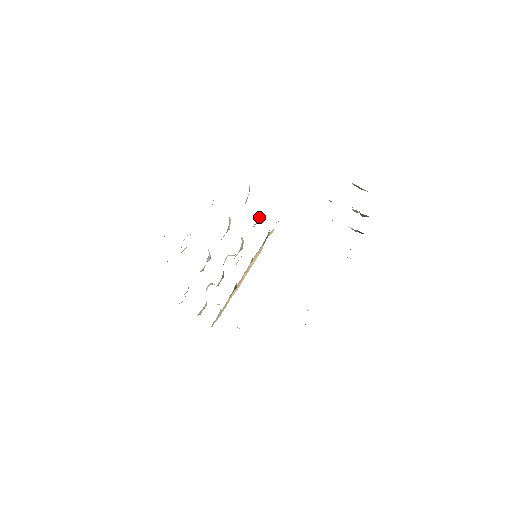
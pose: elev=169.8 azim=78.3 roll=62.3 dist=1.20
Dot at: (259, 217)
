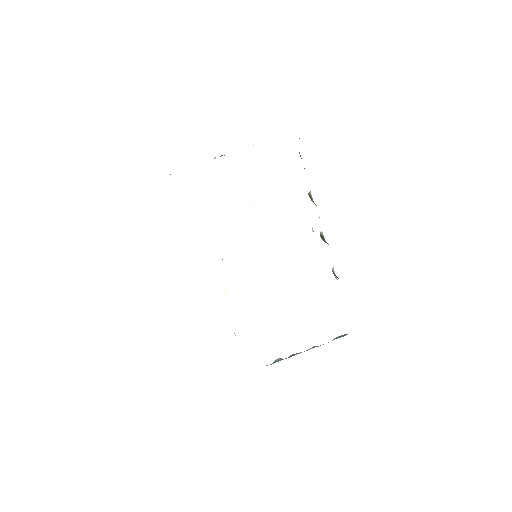
Dot at: occluded
